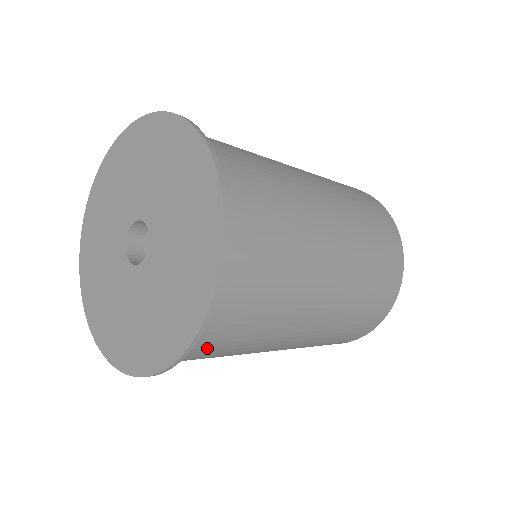
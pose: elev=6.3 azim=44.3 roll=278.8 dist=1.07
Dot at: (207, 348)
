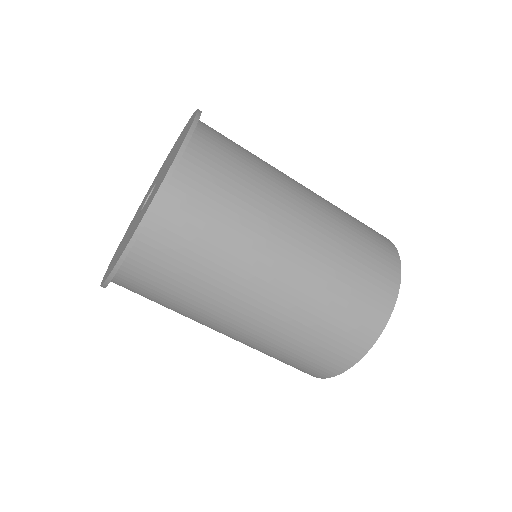
Dot at: (173, 242)
